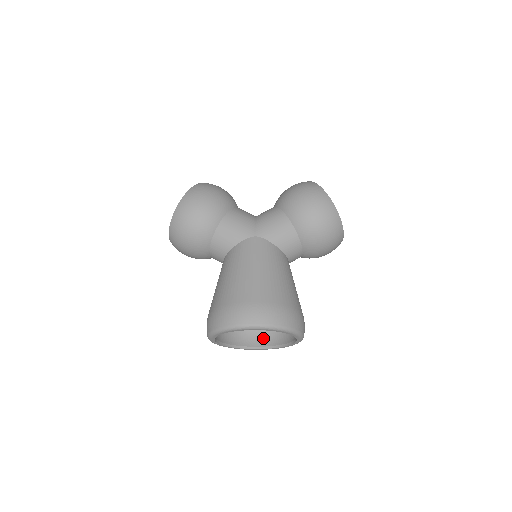
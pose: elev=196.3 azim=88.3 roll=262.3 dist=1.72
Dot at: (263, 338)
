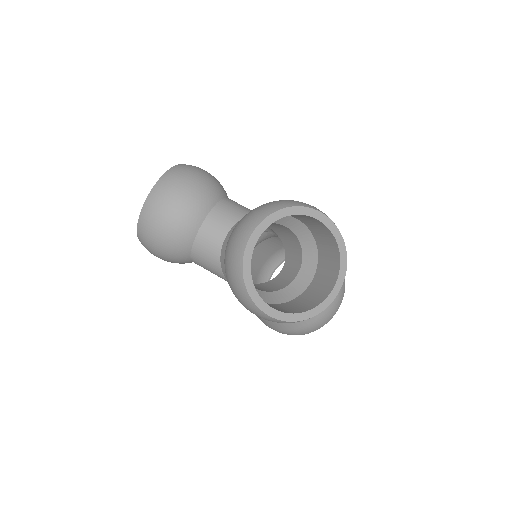
Dot at: occluded
